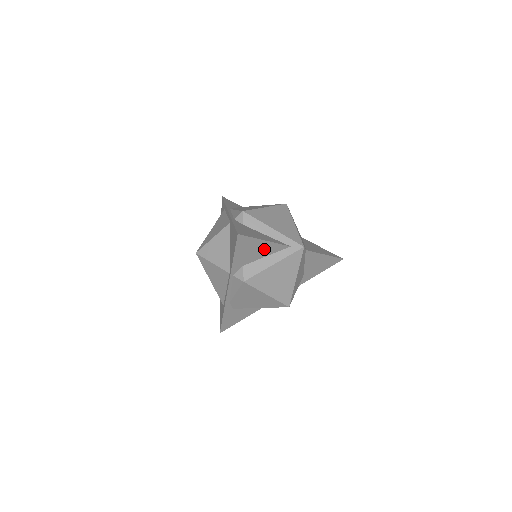
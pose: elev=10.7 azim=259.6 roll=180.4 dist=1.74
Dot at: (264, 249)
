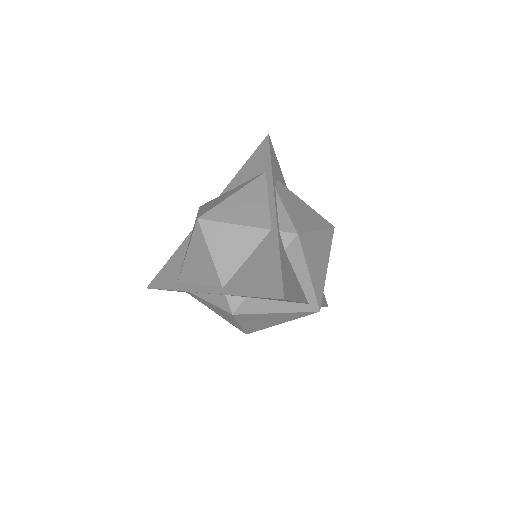
Dot at: occluded
